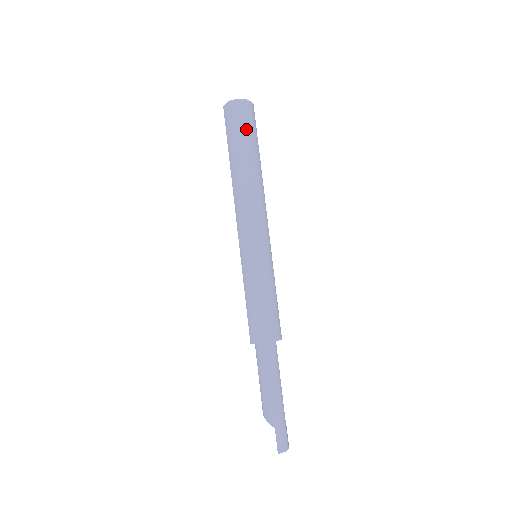
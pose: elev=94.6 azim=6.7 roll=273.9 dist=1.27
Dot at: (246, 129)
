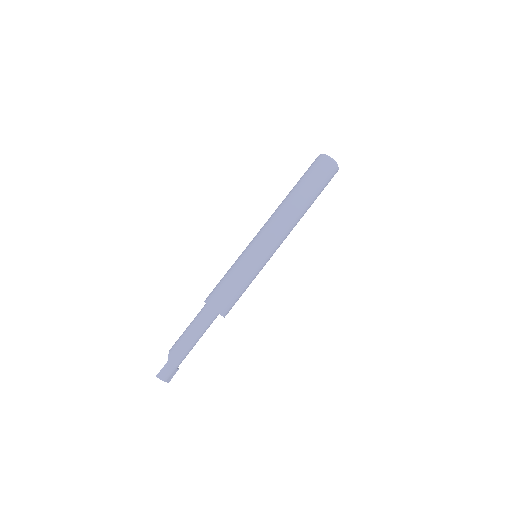
Dot at: (318, 177)
